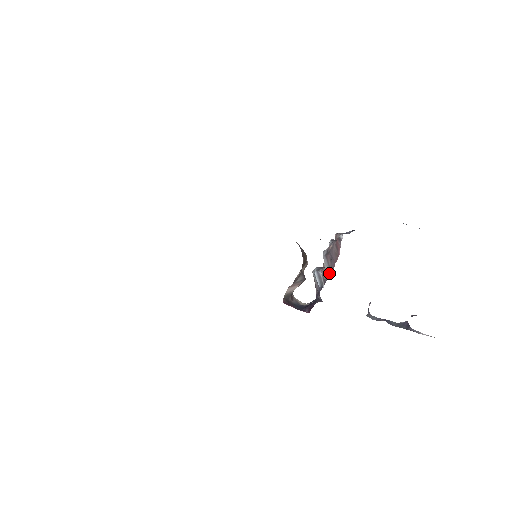
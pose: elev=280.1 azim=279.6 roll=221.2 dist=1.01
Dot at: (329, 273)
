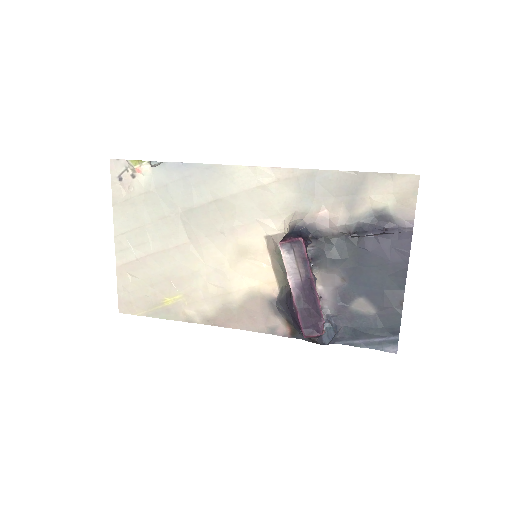
Dot at: (316, 291)
